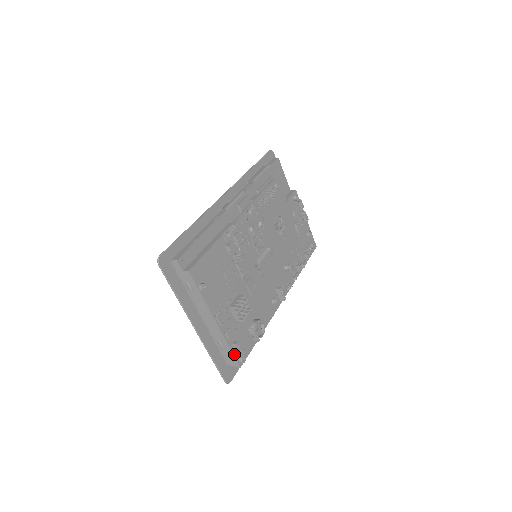
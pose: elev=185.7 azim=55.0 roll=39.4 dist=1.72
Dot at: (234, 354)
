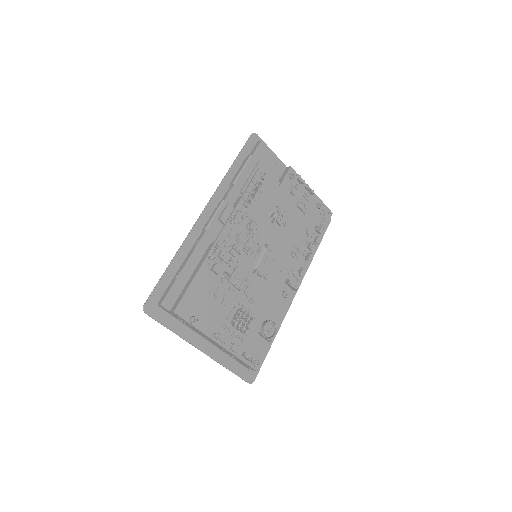
Dot at: (246, 362)
